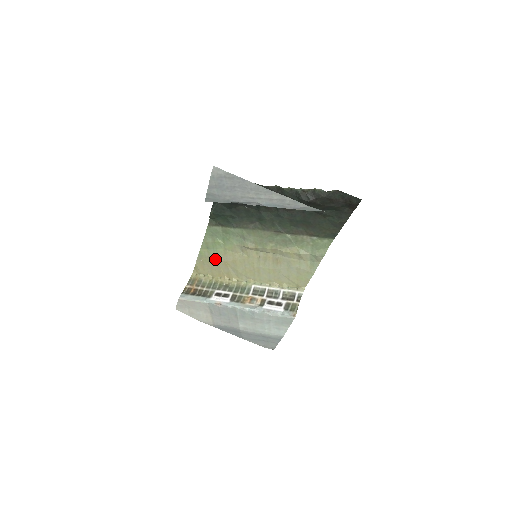
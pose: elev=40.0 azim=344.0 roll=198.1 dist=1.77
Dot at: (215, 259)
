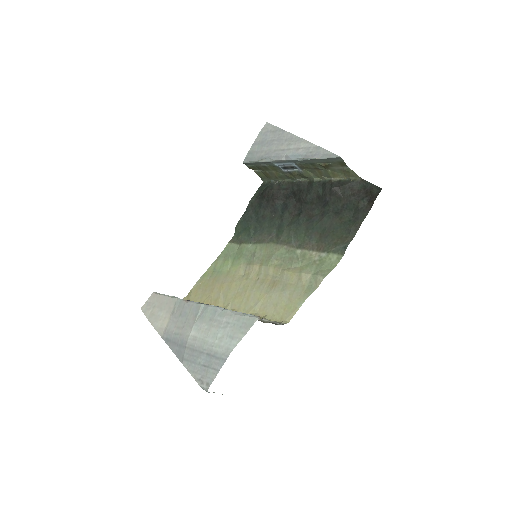
Dot at: (214, 281)
